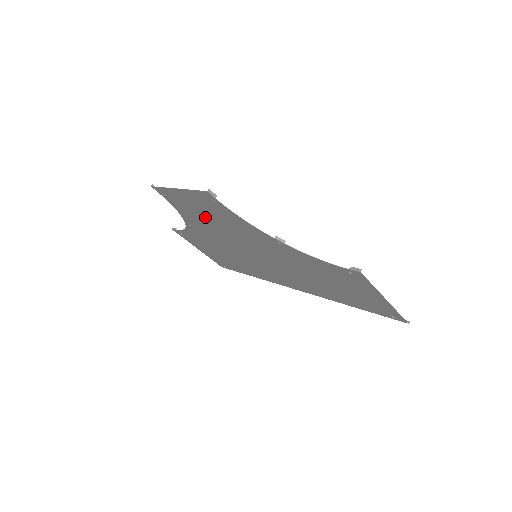
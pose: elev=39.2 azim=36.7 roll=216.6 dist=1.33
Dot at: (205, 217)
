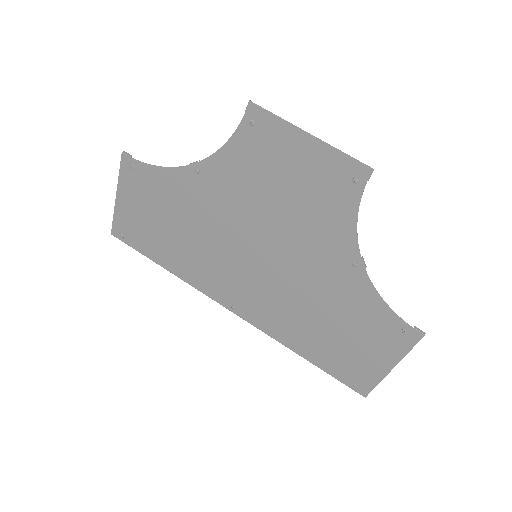
Dot at: (273, 182)
